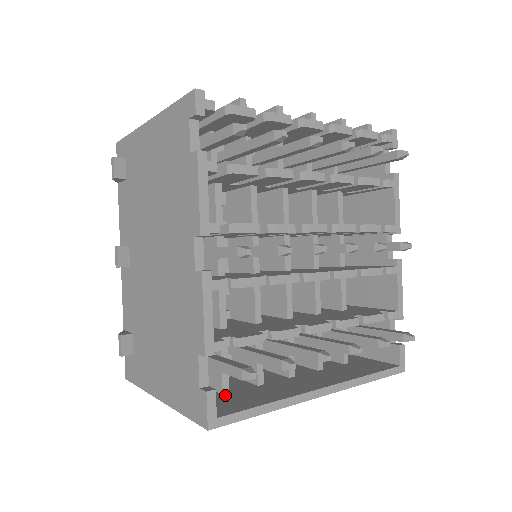
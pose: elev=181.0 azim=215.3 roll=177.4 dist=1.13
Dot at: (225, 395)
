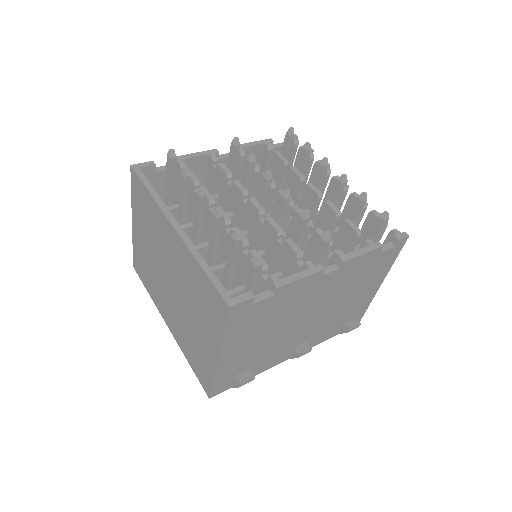
Dot at: occluded
